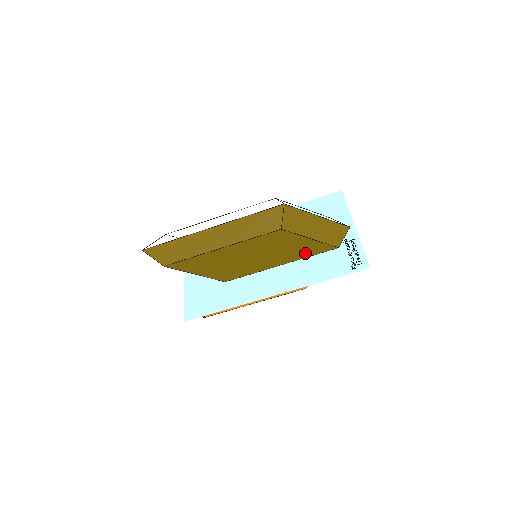
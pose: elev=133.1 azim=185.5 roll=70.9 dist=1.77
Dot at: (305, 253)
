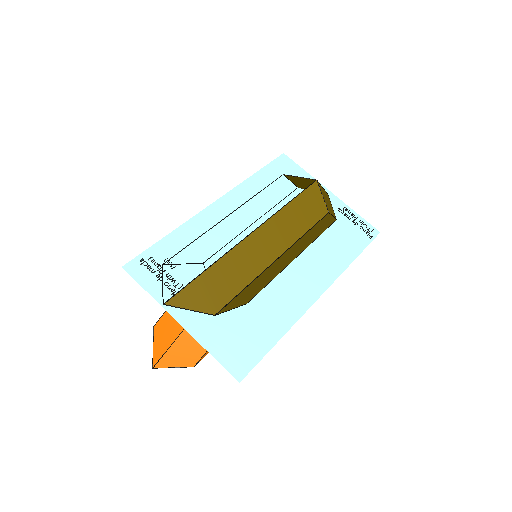
Dot at: (318, 235)
